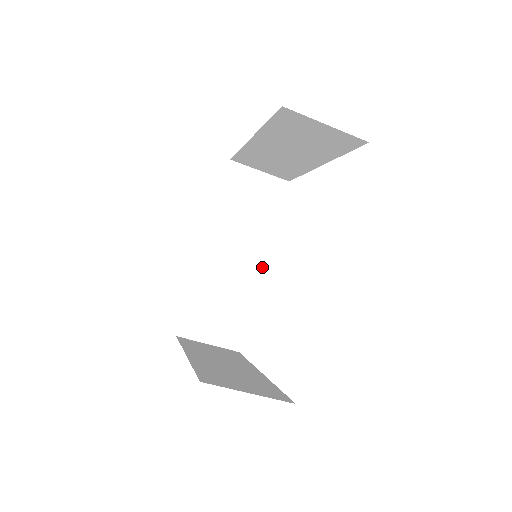
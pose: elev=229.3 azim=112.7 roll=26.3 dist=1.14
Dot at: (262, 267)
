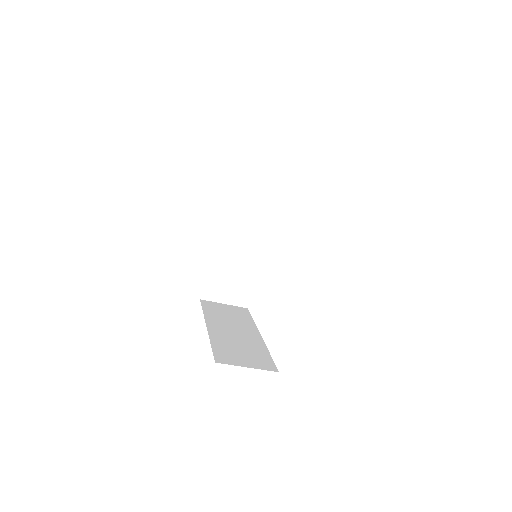
Dot at: (265, 245)
